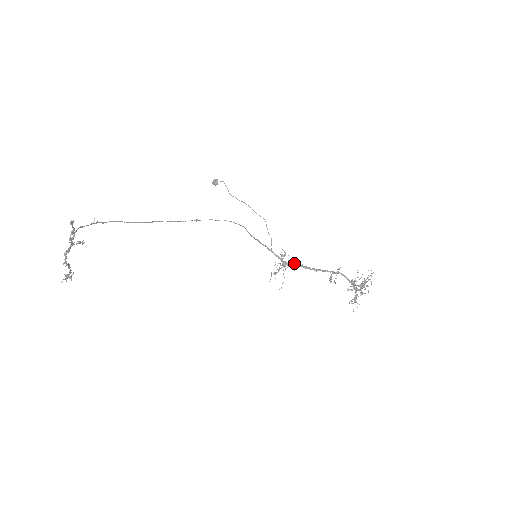
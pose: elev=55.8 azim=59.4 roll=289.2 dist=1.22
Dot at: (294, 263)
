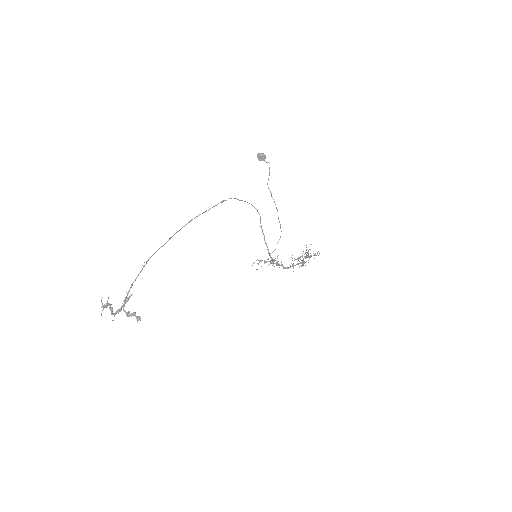
Dot at: occluded
